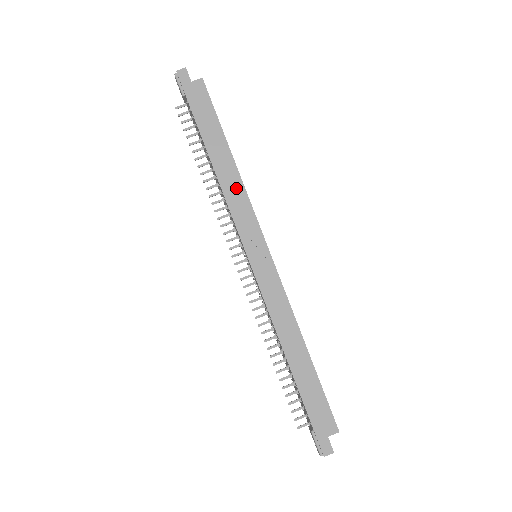
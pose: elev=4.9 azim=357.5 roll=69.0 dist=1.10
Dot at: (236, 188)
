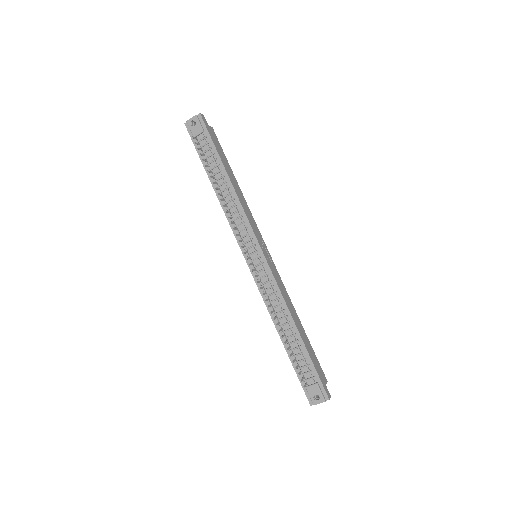
Dot at: (245, 204)
